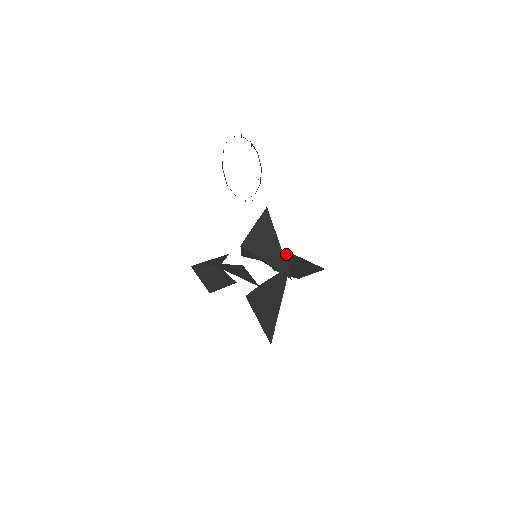
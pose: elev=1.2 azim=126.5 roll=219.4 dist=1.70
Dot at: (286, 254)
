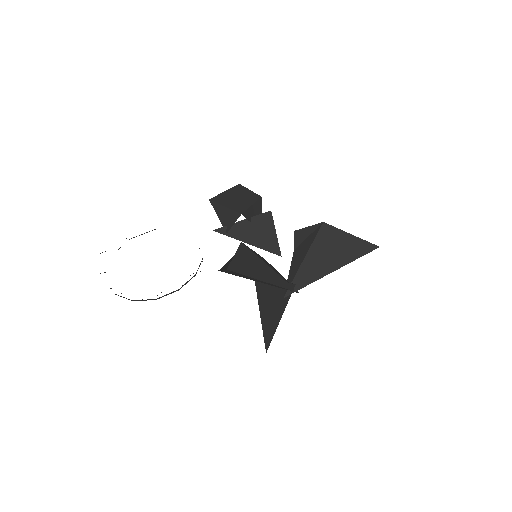
Dot at: (318, 227)
